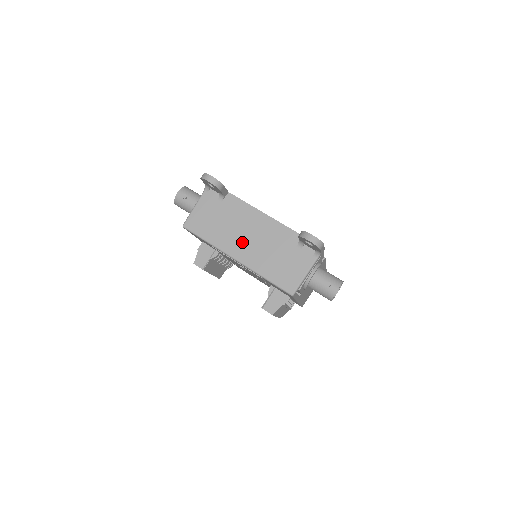
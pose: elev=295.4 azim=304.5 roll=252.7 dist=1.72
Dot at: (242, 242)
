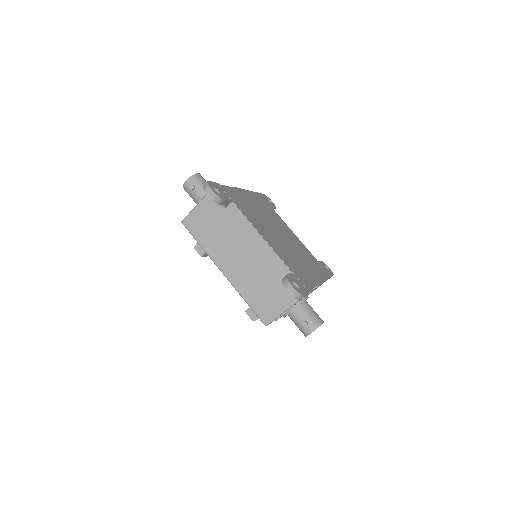
Dot at: (233, 258)
